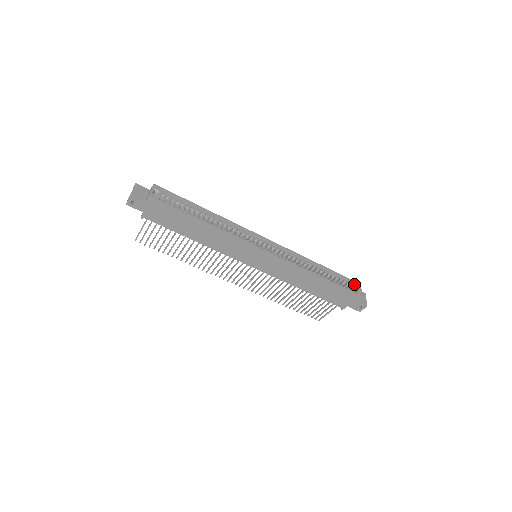
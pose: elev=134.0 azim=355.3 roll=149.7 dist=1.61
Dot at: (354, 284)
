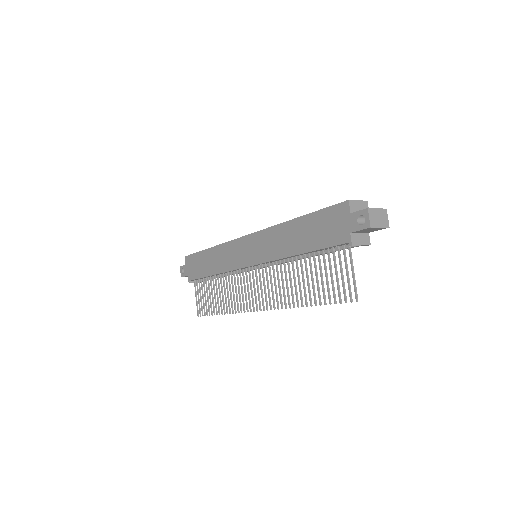
Dot at: occluded
